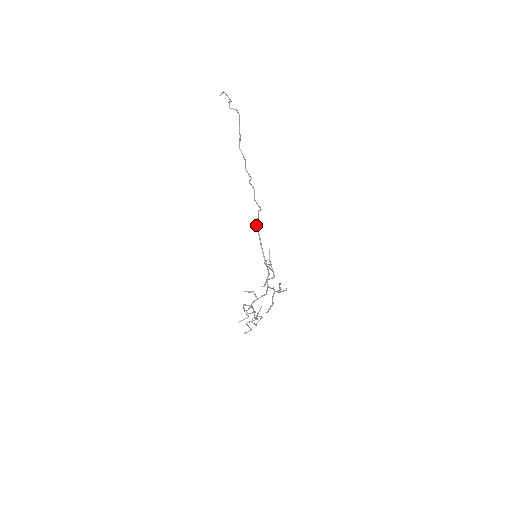
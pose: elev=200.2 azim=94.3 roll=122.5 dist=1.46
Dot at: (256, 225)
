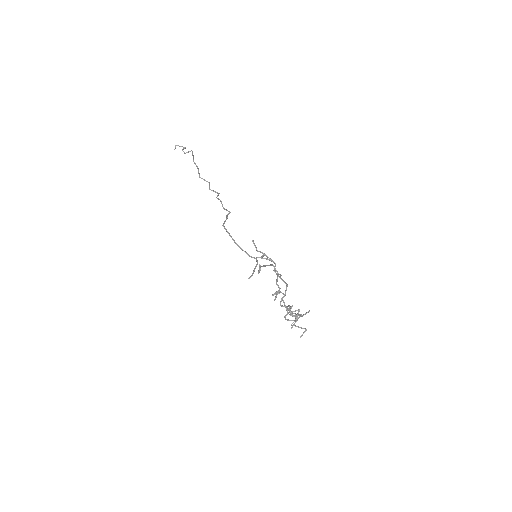
Dot at: occluded
